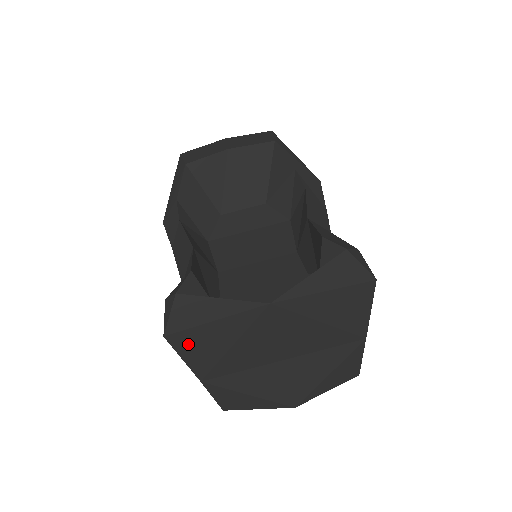
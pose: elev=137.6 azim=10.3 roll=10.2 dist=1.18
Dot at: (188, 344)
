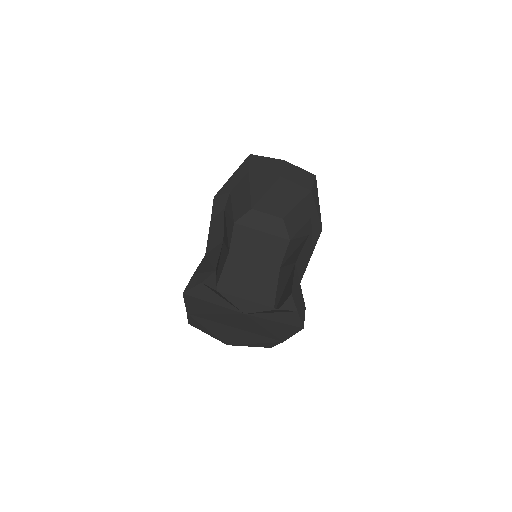
Dot at: (192, 301)
